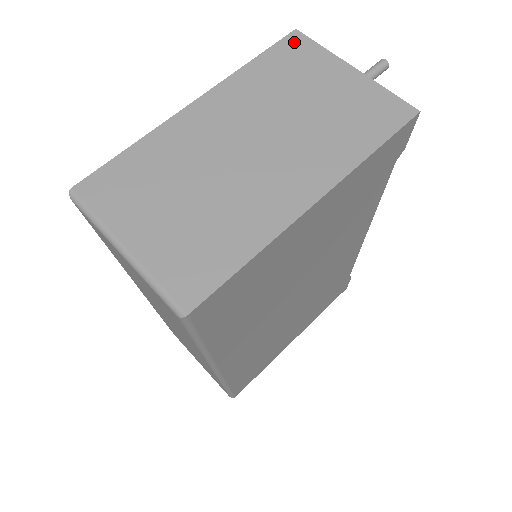
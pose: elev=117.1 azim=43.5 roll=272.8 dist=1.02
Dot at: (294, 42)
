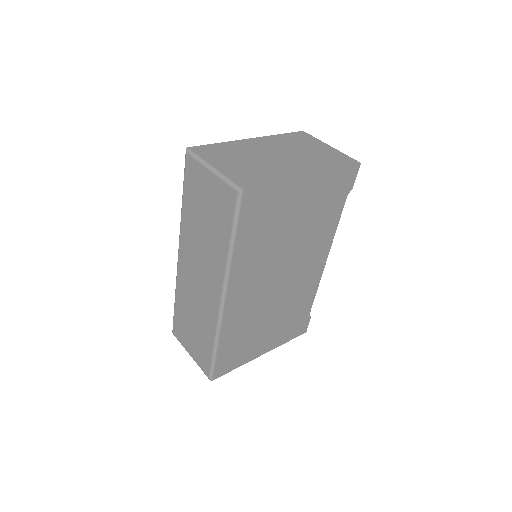
Dot at: (302, 134)
